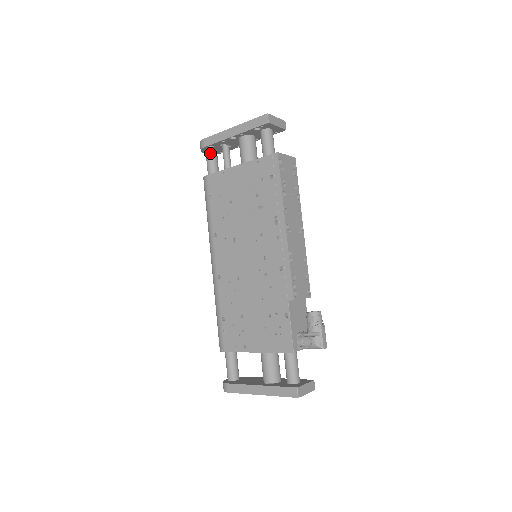
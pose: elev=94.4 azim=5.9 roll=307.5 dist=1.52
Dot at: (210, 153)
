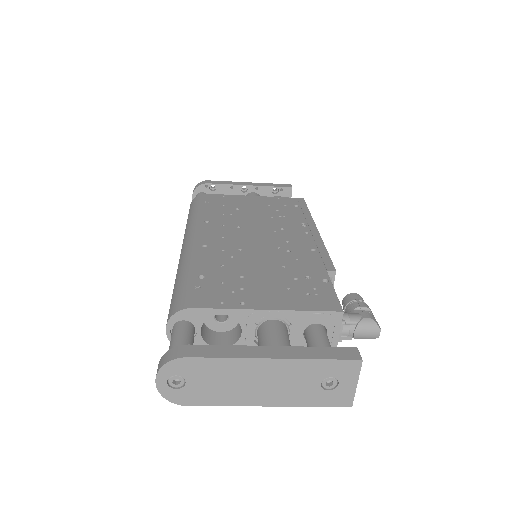
Dot at: occluded
